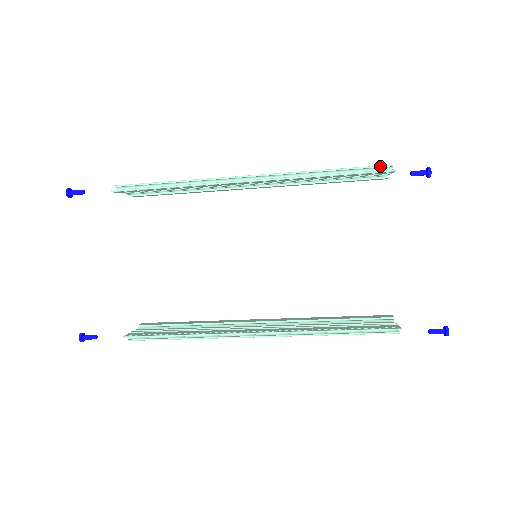
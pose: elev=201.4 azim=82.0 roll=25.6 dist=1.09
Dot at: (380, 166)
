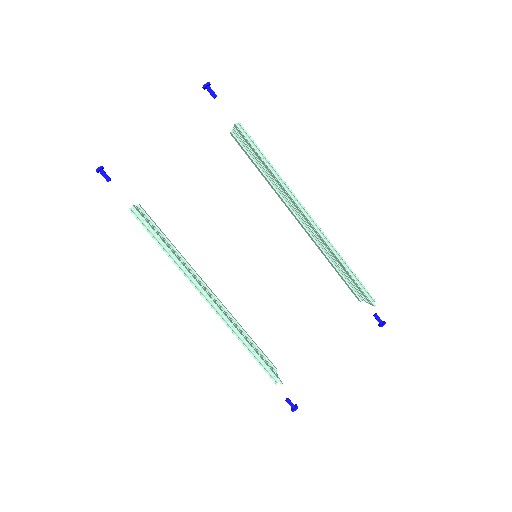
Dot at: (370, 294)
